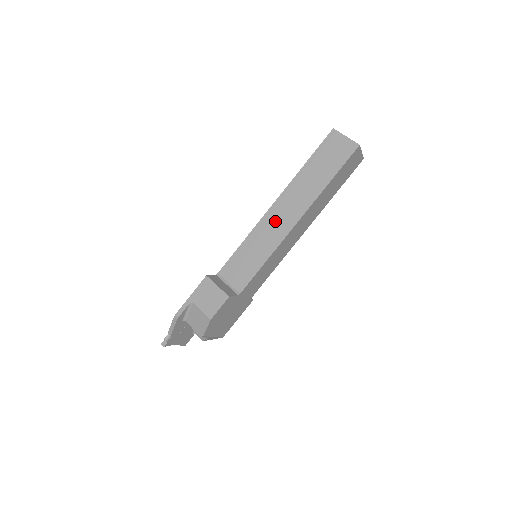
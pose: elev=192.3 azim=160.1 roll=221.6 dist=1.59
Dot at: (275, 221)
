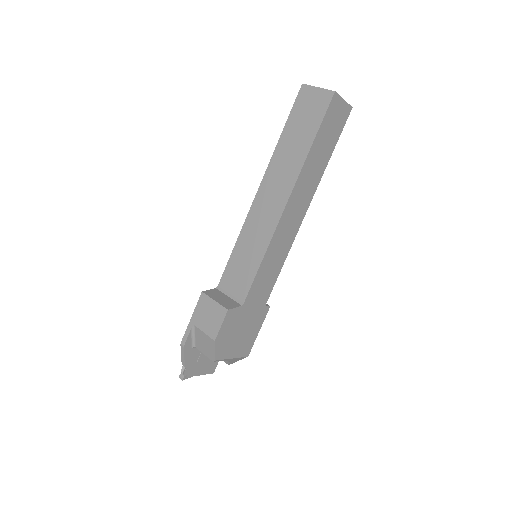
Dot at: (263, 210)
